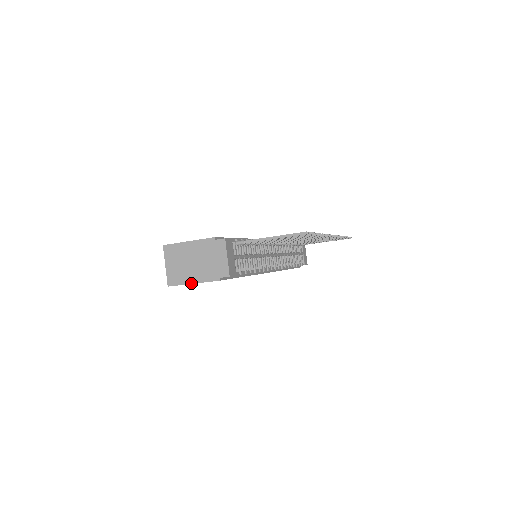
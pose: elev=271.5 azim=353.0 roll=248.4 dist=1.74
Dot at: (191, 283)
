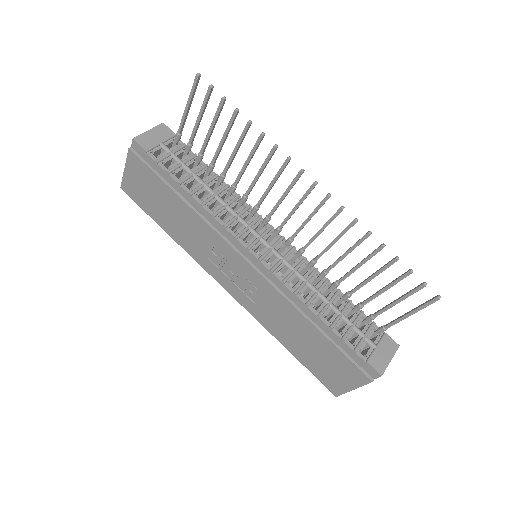
Dot at: (125, 170)
